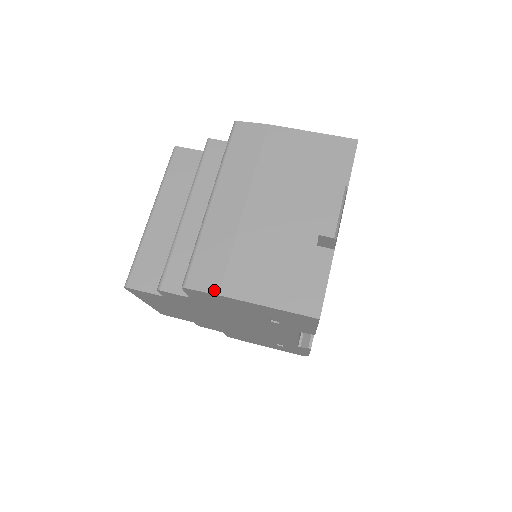
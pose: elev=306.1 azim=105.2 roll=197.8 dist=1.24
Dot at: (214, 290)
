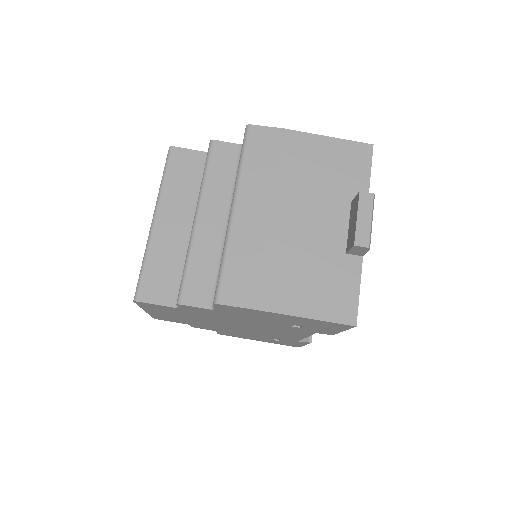
Dot at: (249, 305)
